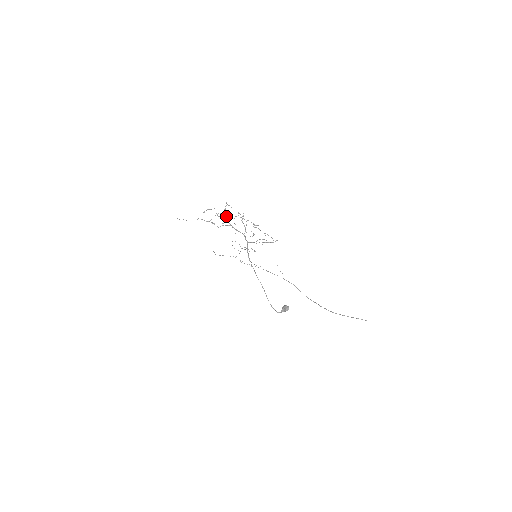
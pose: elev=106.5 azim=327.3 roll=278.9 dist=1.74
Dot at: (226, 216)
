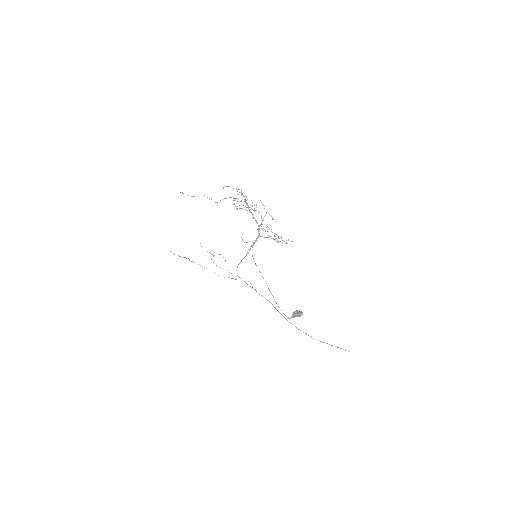
Dot at: (245, 200)
